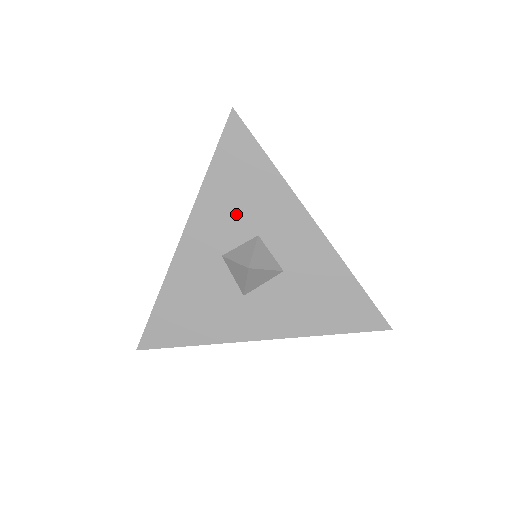
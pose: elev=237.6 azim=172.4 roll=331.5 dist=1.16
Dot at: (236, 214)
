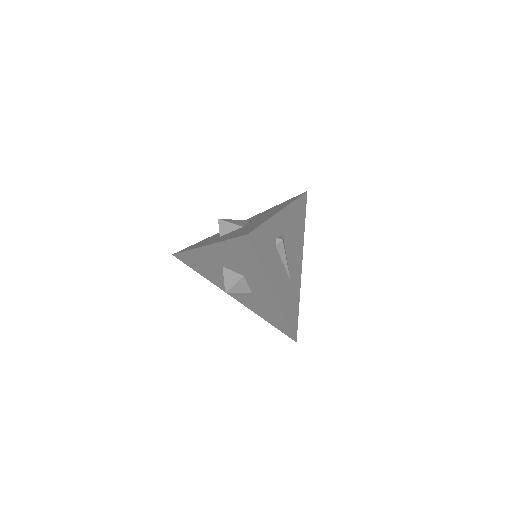
Dot at: (235, 263)
